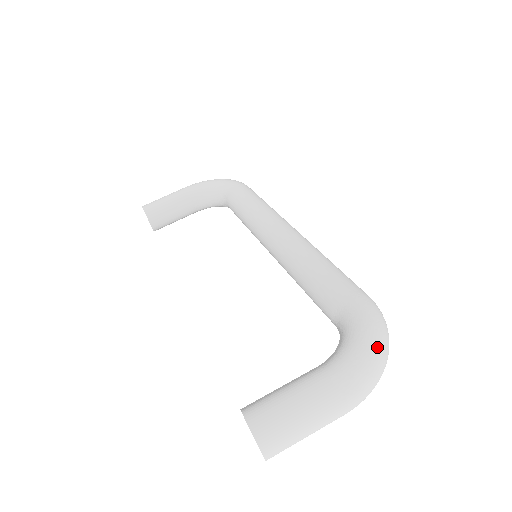
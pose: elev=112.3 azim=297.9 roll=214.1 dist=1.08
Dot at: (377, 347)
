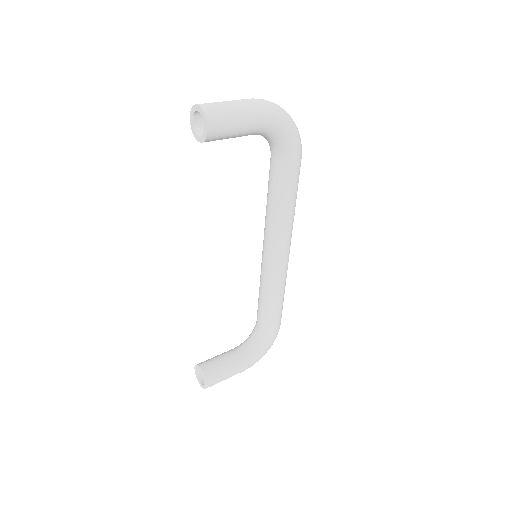
Dot at: occluded
